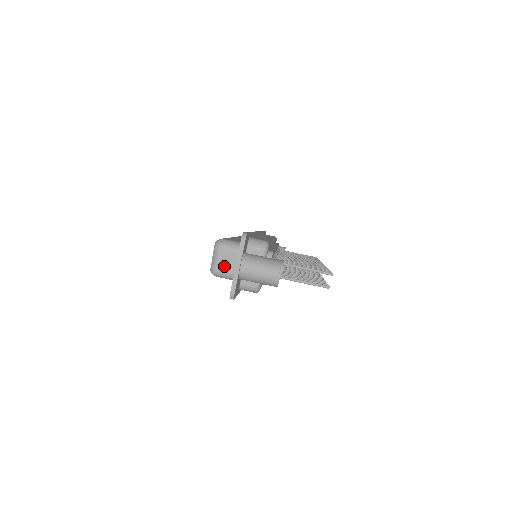
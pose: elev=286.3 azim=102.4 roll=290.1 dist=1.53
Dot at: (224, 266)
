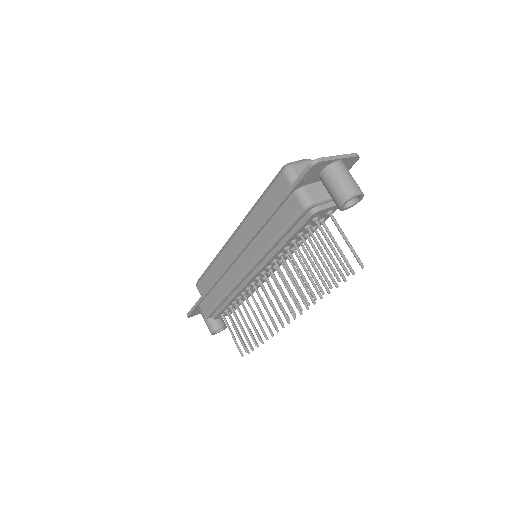
Dot at: (302, 170)
